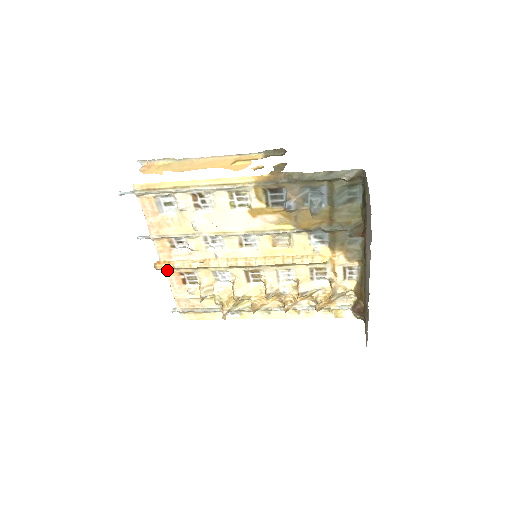
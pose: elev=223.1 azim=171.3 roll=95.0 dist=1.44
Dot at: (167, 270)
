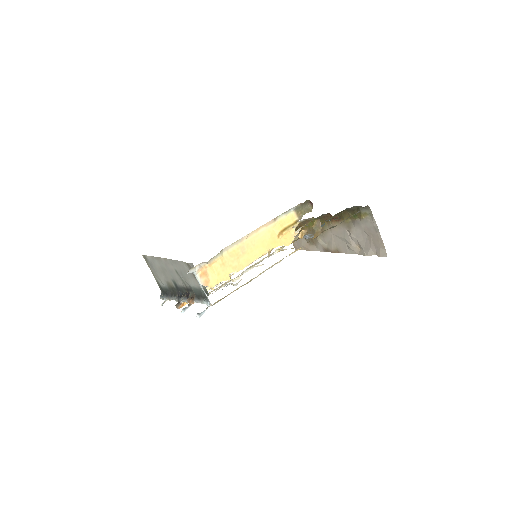
Dot at: occluded
